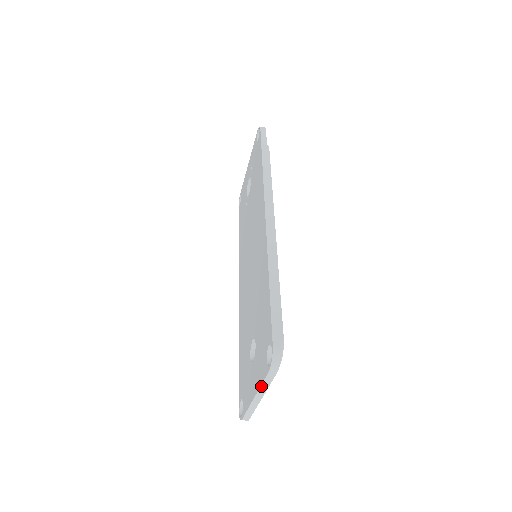
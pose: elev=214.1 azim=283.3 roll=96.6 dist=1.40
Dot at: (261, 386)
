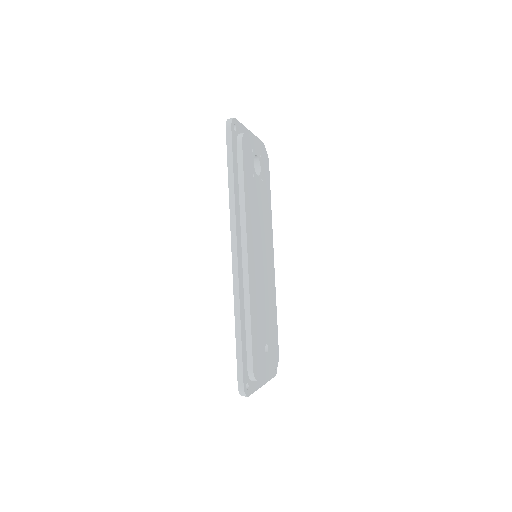
Dot at: occluded
